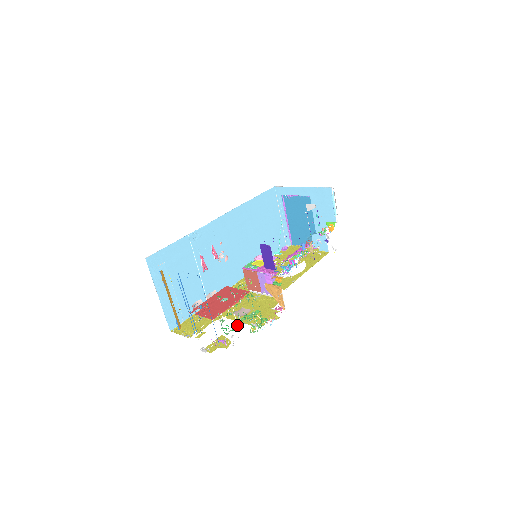
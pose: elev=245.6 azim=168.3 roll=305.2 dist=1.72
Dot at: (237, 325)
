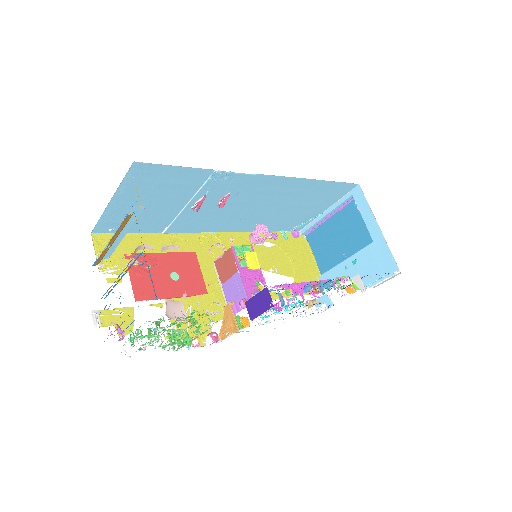
Dot at: (151, 341)
